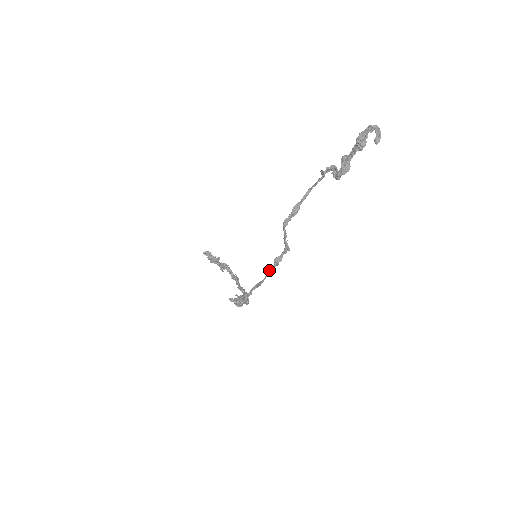
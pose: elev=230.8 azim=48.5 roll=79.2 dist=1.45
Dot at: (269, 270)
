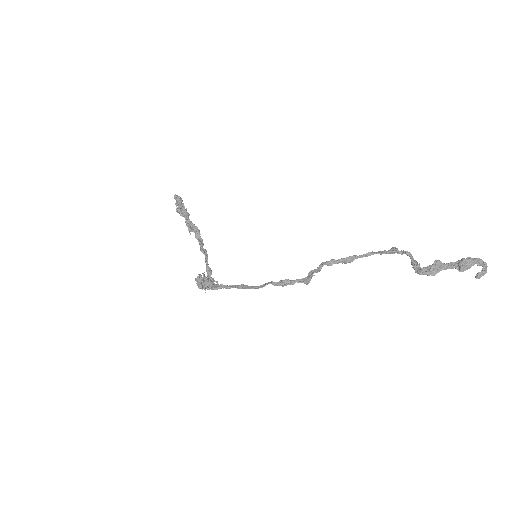
Dot at: (269, 283)
